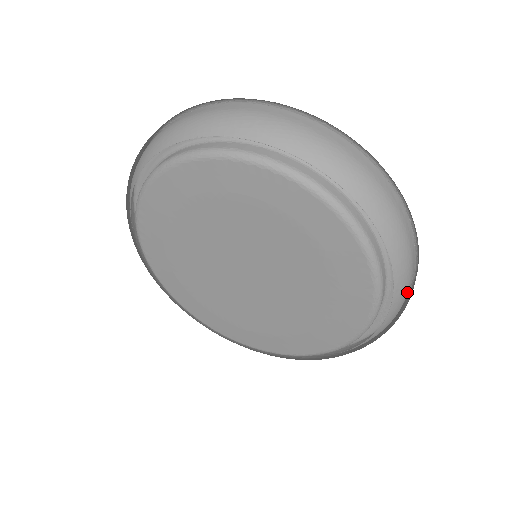
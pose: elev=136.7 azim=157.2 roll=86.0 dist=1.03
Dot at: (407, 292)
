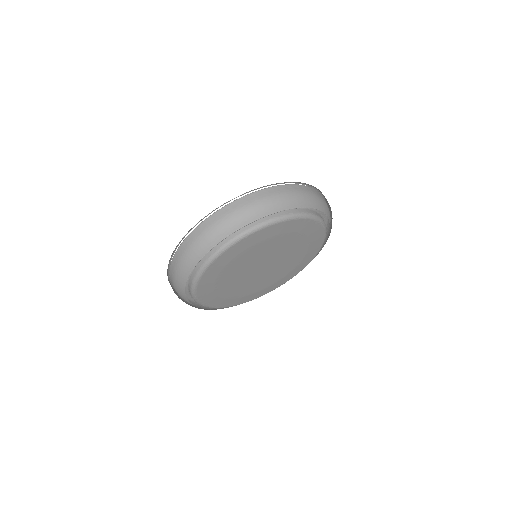
Dot at: (326, 203)
